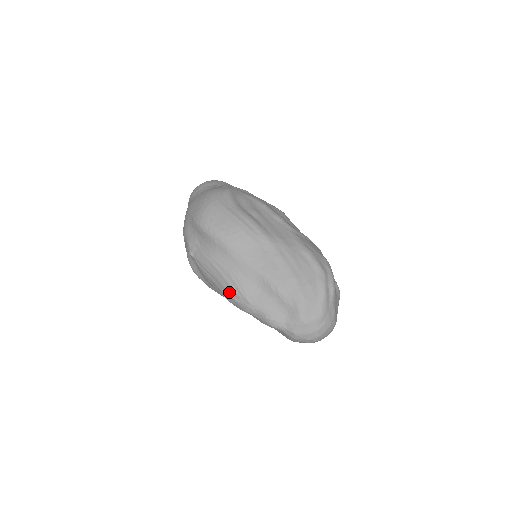
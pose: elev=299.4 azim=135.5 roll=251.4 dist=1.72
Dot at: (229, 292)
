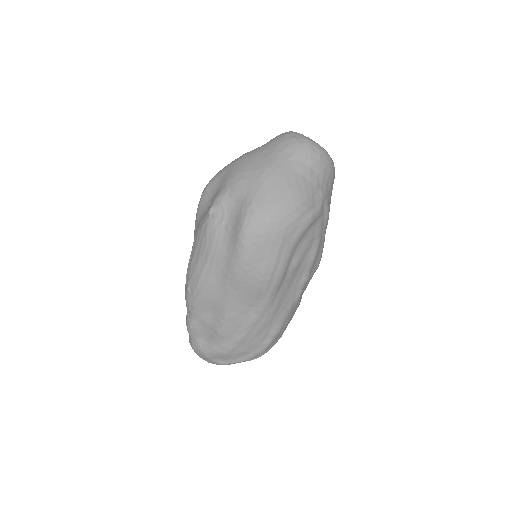
Dot at: (192, 281)
